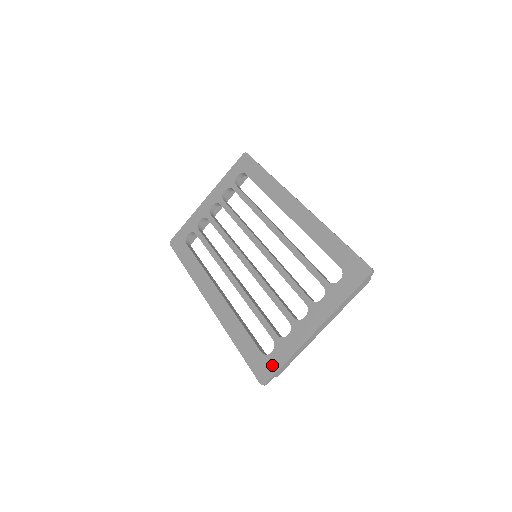
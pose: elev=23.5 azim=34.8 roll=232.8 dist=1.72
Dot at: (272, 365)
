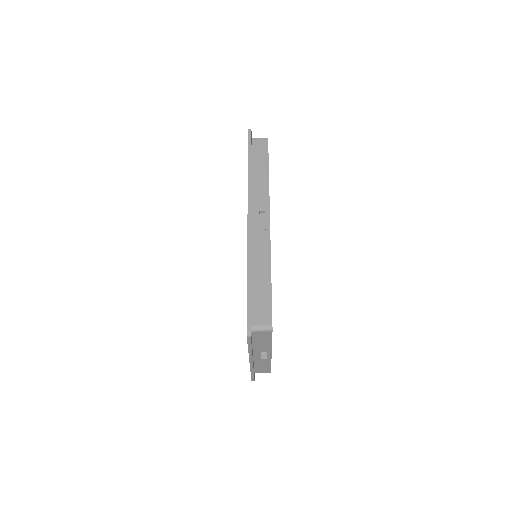
Dot at: occluded
